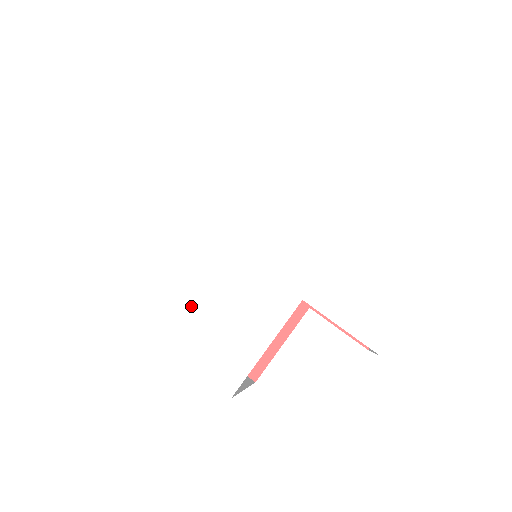
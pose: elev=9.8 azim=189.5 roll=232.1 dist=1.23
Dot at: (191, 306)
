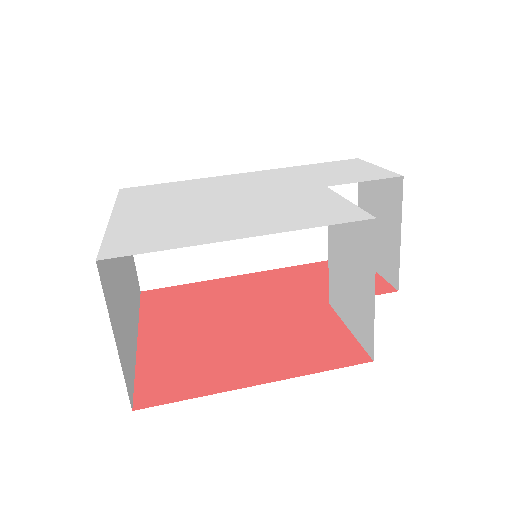
Dot at: (261, 217)
